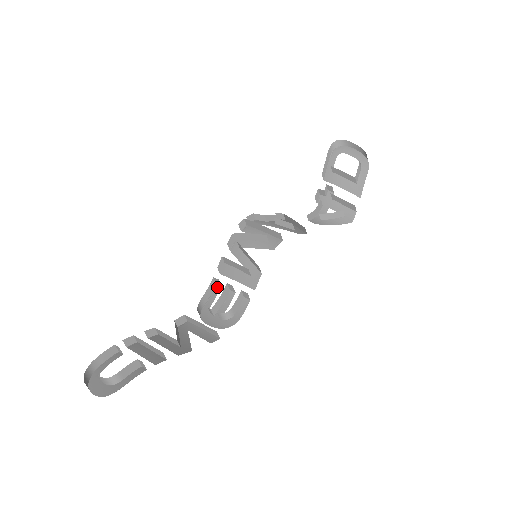
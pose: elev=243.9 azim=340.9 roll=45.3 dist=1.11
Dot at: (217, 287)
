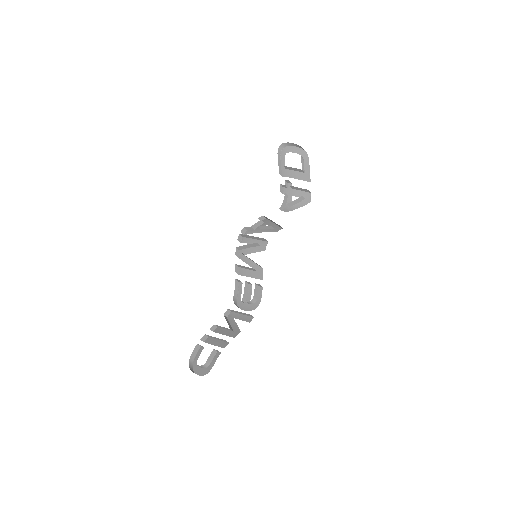
Dot at: (240, 284)
